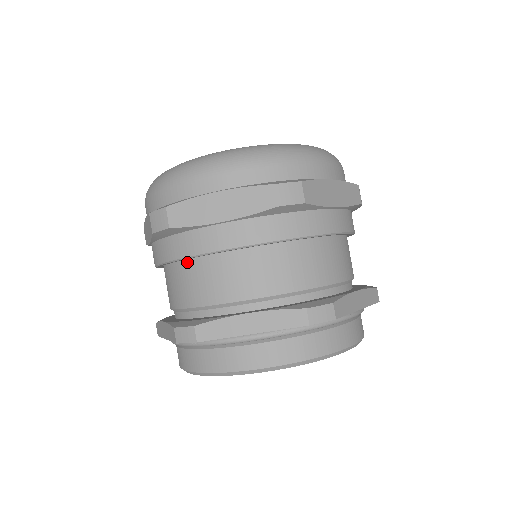
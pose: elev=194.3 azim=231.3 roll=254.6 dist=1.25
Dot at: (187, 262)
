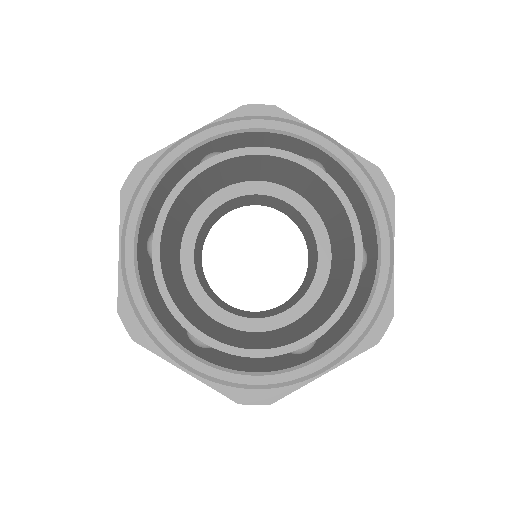
Dot at: occluded
